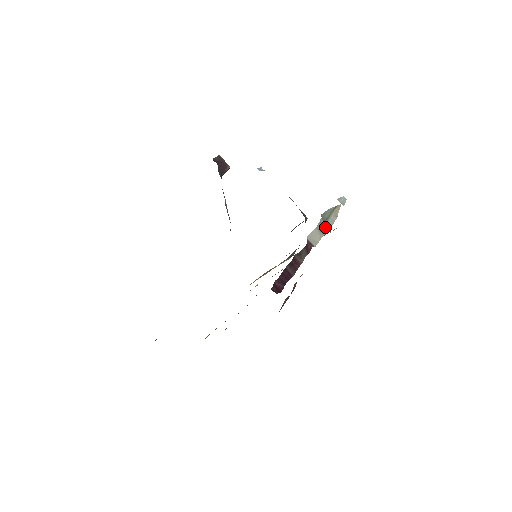
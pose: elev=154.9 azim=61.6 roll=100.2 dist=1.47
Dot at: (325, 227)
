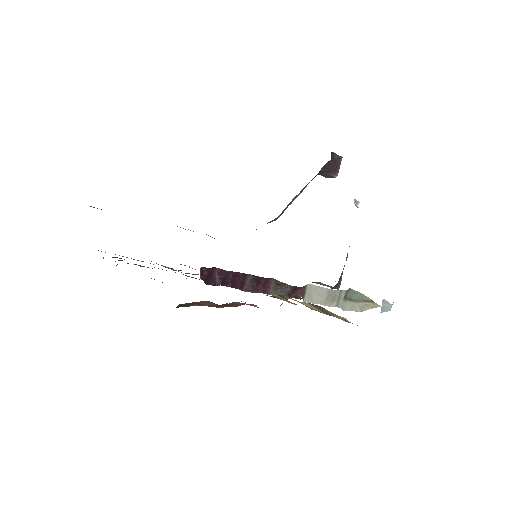
Dot at: (338, 302)
